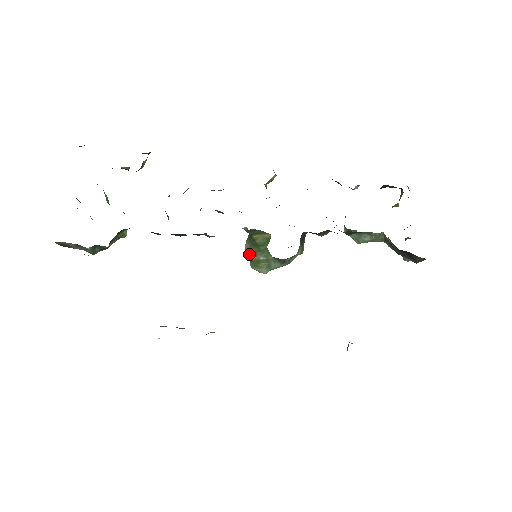
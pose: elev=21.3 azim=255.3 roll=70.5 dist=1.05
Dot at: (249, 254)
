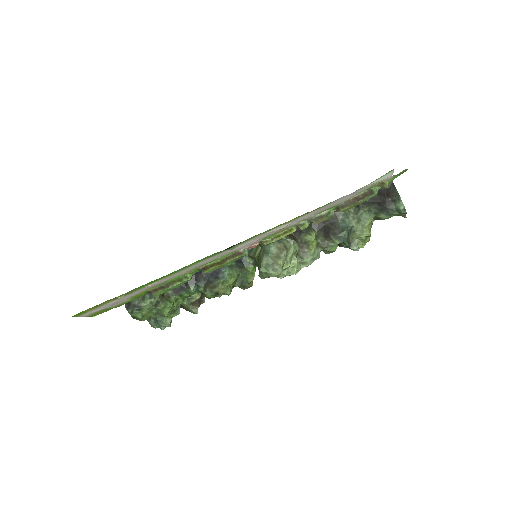
Dot at: (260, 272)
